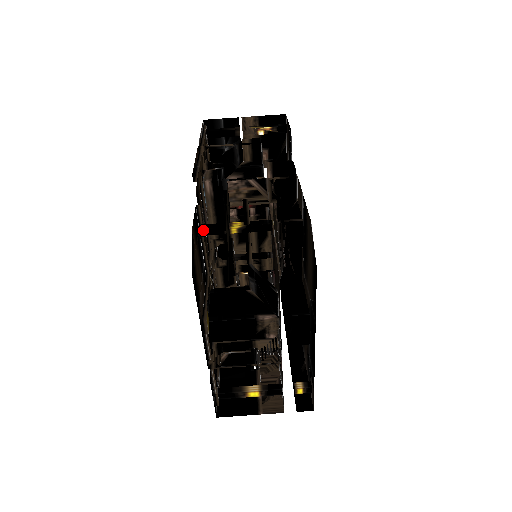
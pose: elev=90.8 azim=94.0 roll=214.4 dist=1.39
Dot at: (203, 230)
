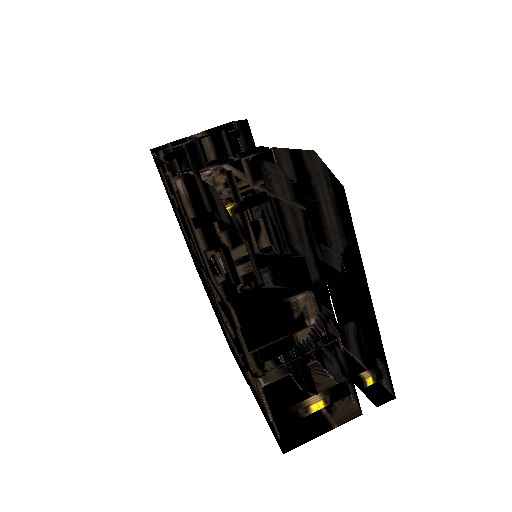
Dot at: (192, 223)
